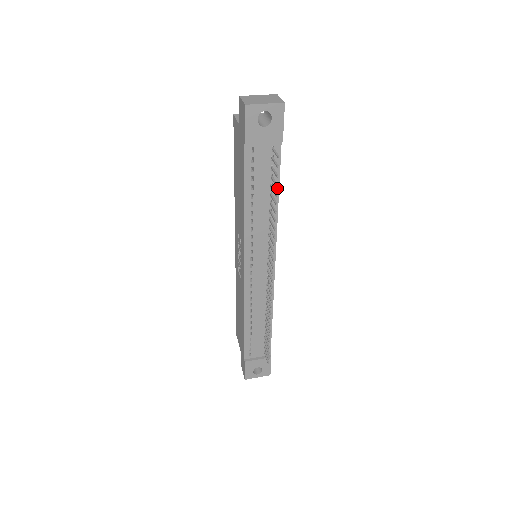
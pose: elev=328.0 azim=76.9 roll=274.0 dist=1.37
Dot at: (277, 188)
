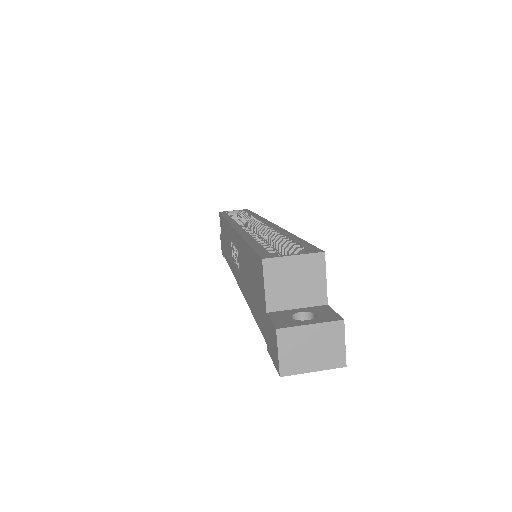
Dot at: occluded
